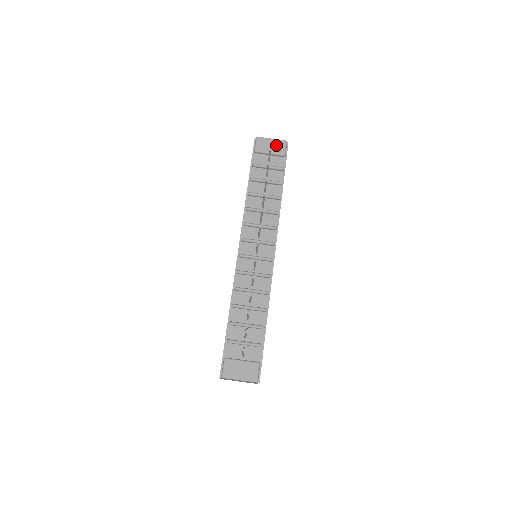
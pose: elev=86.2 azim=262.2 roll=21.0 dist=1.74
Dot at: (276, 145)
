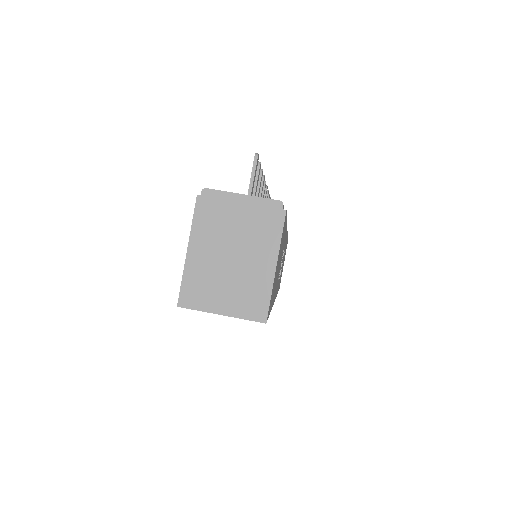
Dot at: occluded
